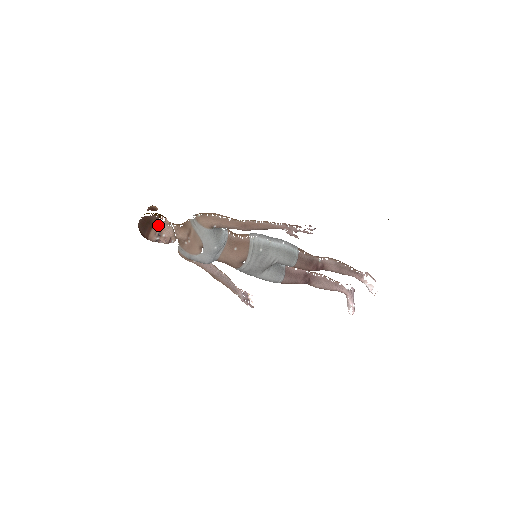
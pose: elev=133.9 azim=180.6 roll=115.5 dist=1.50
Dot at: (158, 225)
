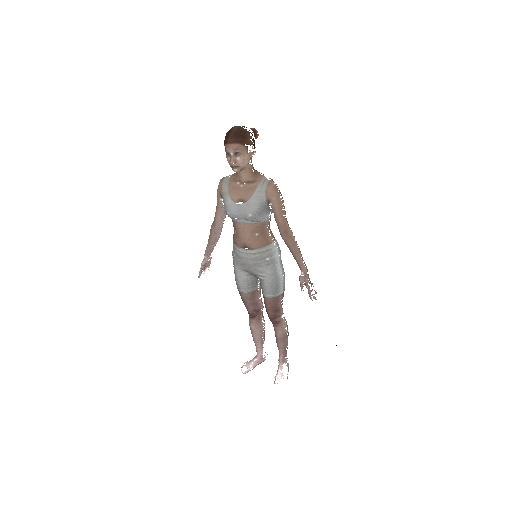
Dot at: (246, 148)
